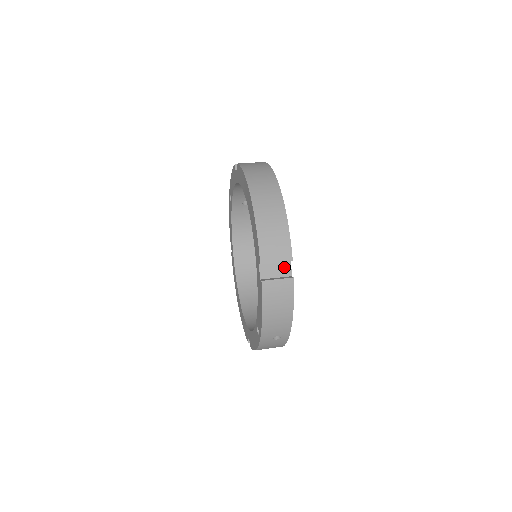
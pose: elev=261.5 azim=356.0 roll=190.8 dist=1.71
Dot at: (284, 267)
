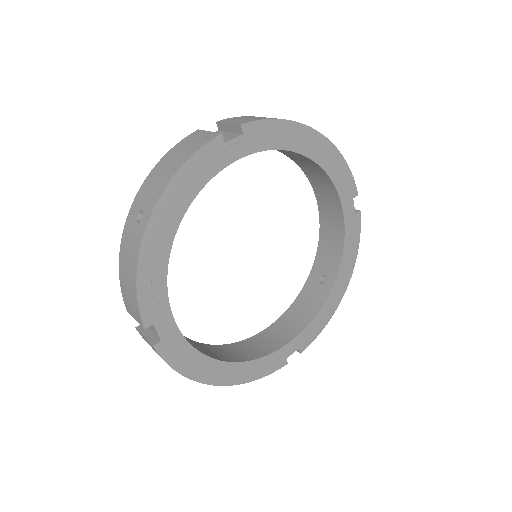
Dot at: (230, 137)
